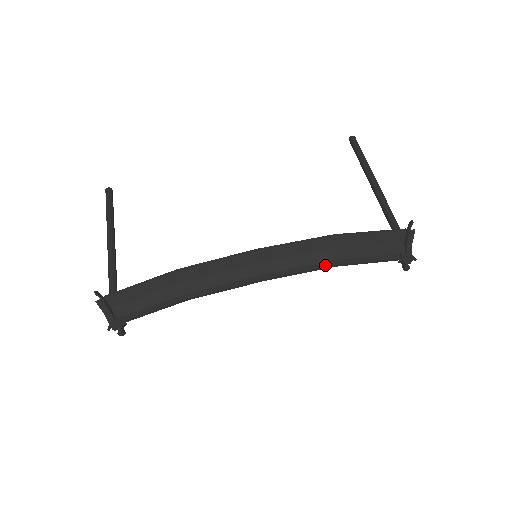
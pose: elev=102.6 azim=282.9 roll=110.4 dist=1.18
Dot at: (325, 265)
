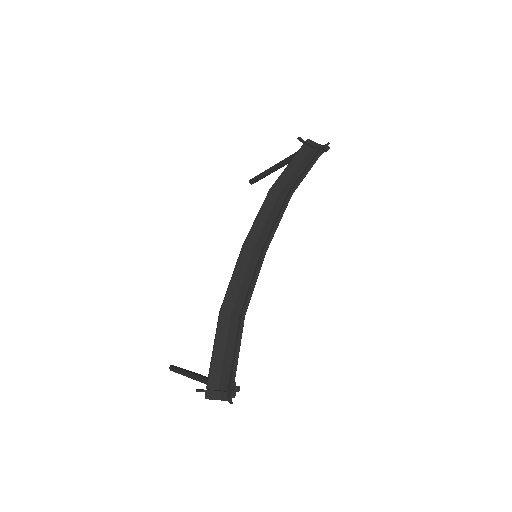
Dot at: (285, 202)
